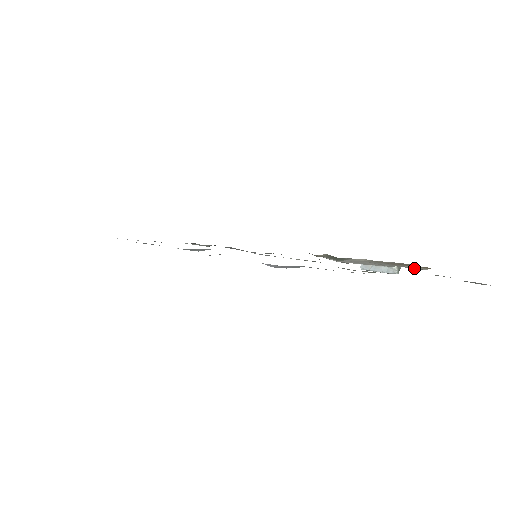
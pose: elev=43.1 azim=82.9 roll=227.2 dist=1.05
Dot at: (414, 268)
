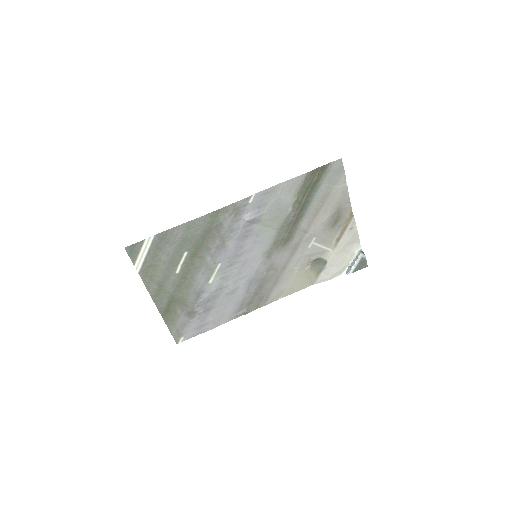
Dot at: (354, 229)
